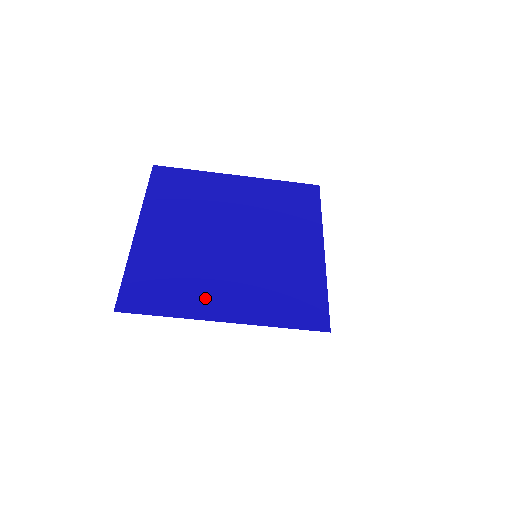
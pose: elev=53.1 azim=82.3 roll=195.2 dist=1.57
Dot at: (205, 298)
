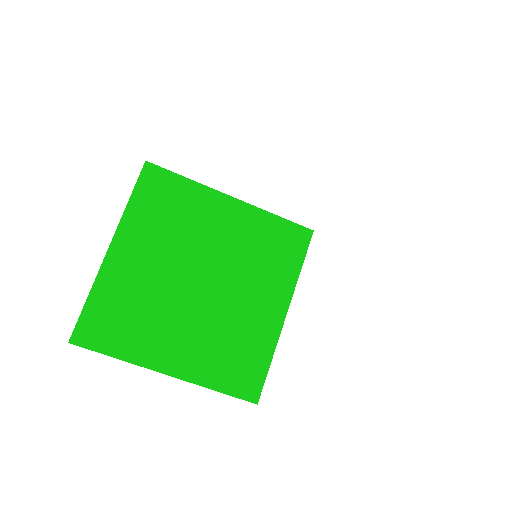
Dot at: occluded
